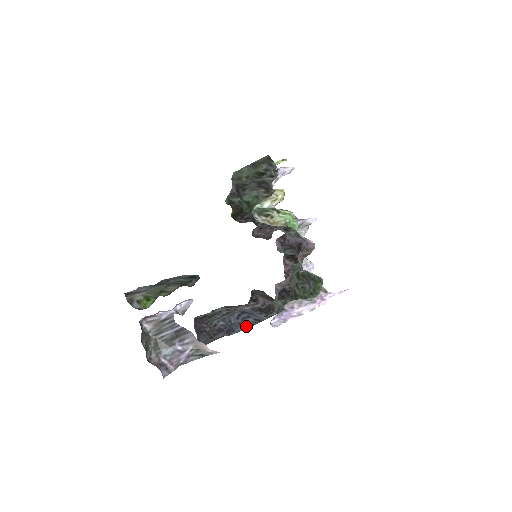
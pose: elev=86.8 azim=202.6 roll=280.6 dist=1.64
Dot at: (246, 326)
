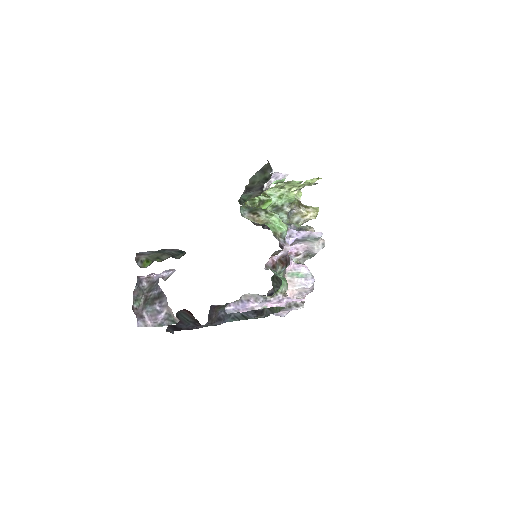
Dot at: (233, 319)
